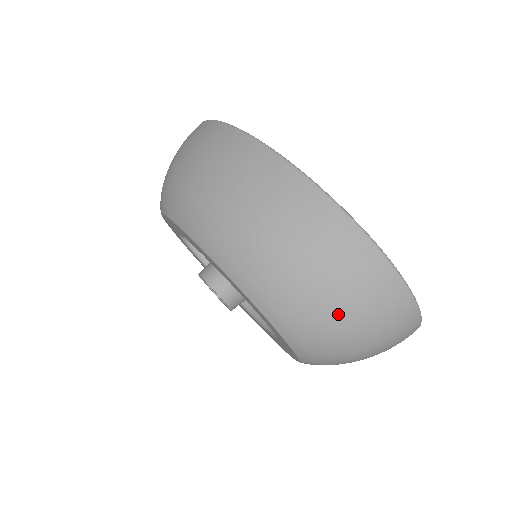
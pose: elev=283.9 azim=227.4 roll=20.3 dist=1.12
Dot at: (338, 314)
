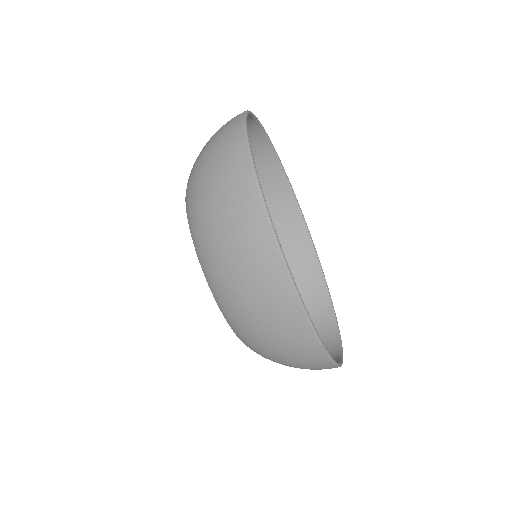
Dot at: (286, 364)
